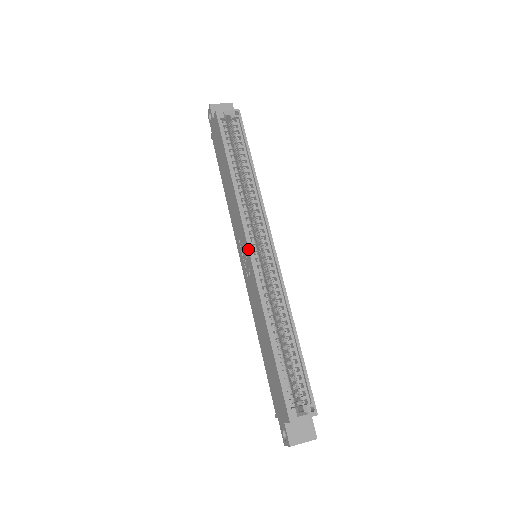
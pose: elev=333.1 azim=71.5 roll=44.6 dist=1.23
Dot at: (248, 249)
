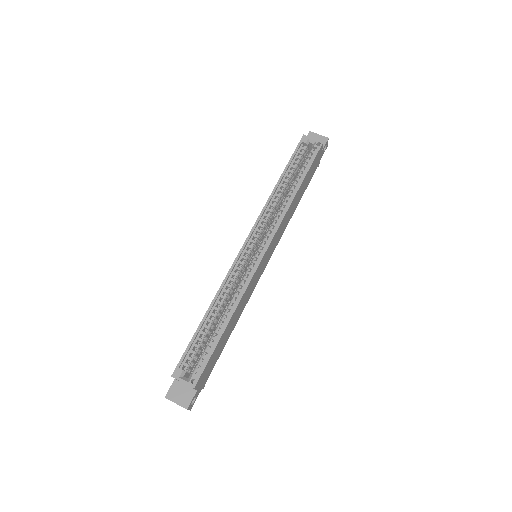
Dot at: (244, 242)
